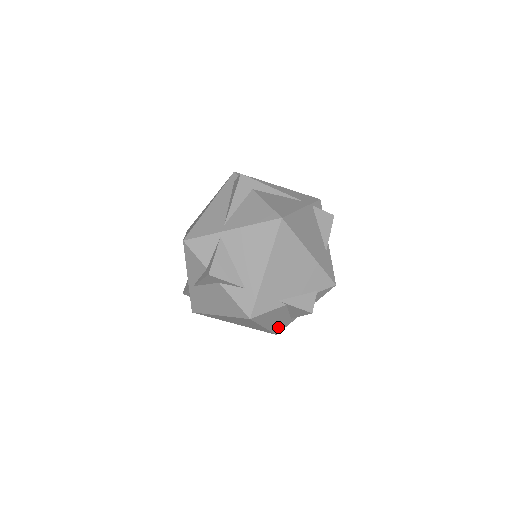
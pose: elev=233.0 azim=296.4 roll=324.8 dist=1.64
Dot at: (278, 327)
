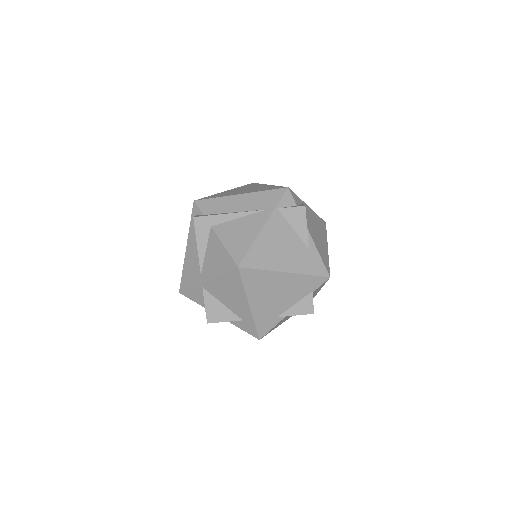
Dot at: occluded
